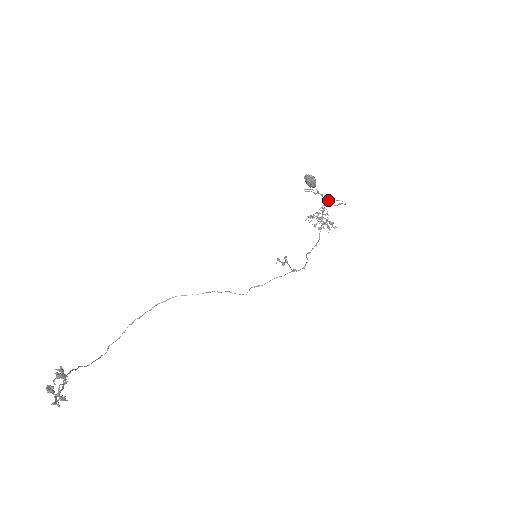
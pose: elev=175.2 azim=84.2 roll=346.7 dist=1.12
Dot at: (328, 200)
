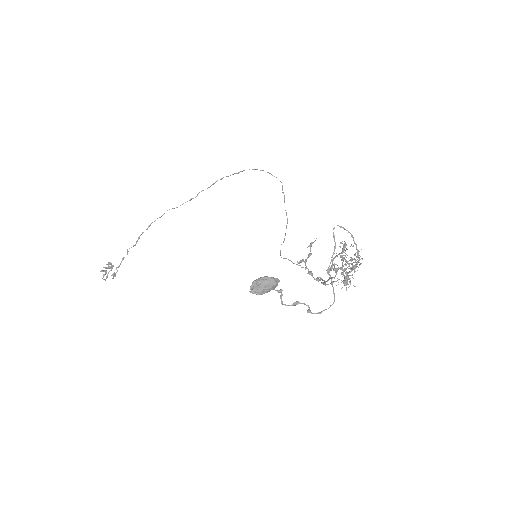
Dot at: occluded
